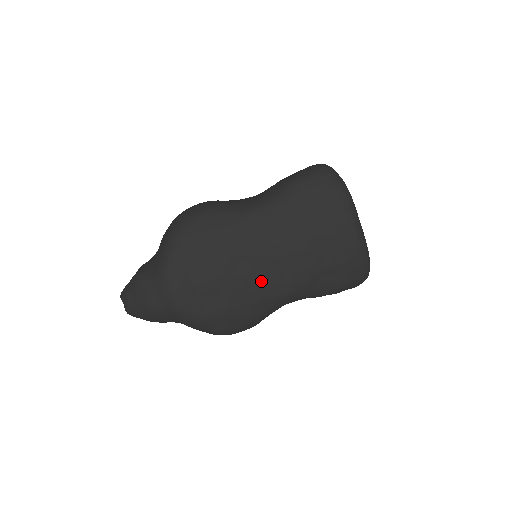
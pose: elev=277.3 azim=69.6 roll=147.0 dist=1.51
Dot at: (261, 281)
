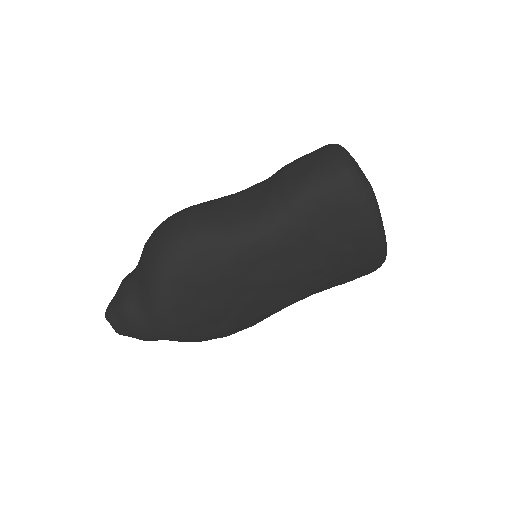
Dot at: (268, 301)
